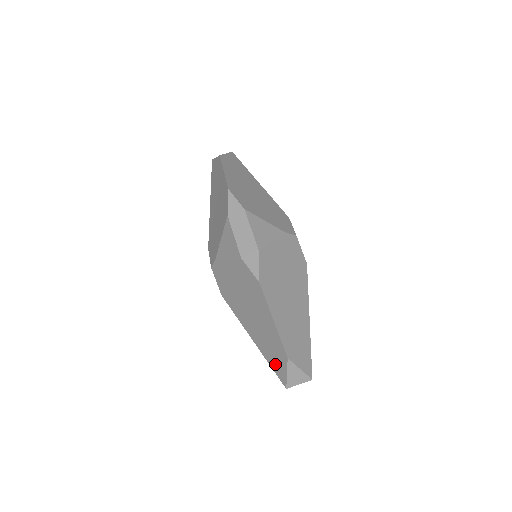
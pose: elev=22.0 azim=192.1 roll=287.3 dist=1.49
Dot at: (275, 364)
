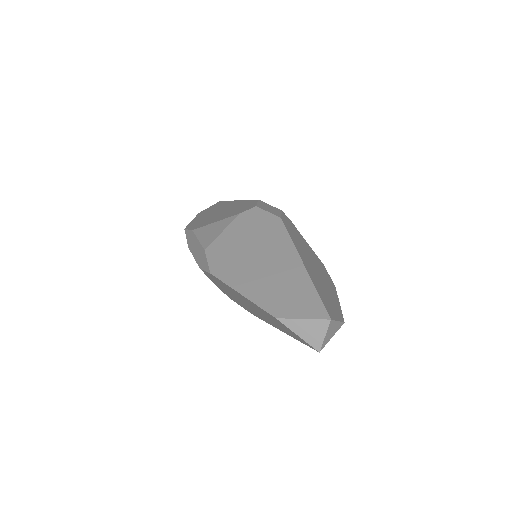
Dot at: (294, 336)
